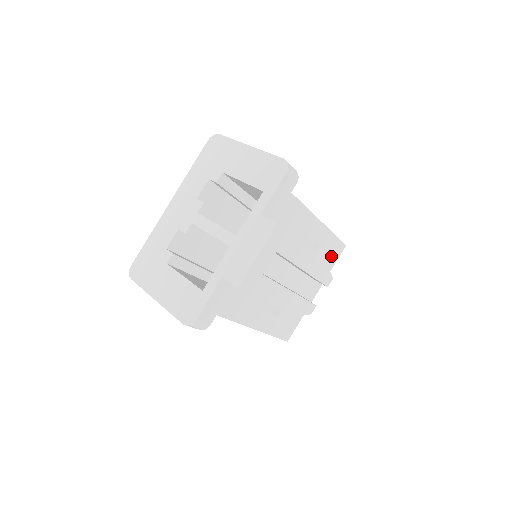
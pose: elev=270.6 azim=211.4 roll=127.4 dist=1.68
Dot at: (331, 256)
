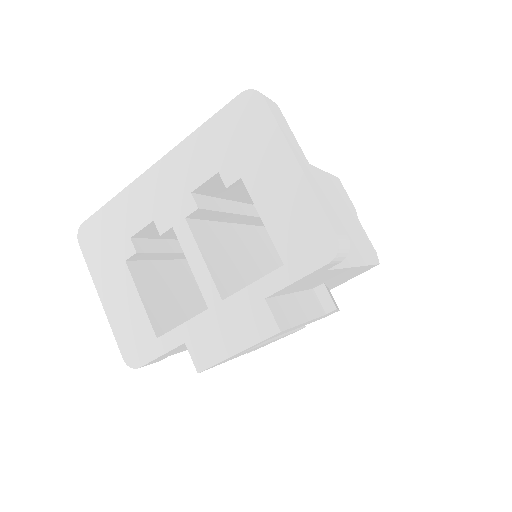
Dot at: (353, 276)
